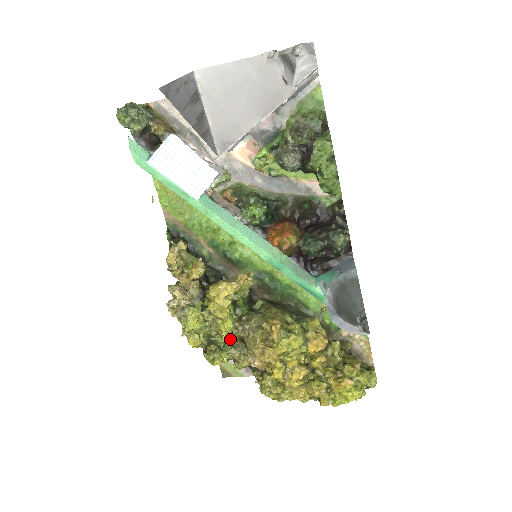
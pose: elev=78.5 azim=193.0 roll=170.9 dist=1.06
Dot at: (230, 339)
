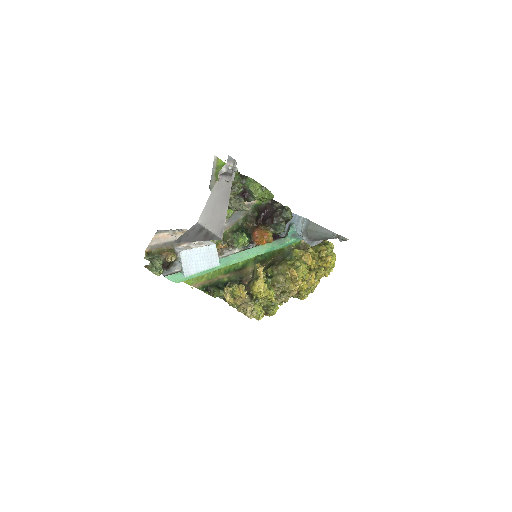
Dot at: (274, 298)
